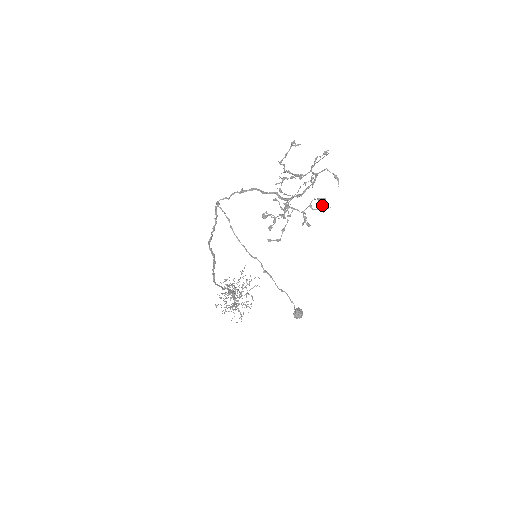
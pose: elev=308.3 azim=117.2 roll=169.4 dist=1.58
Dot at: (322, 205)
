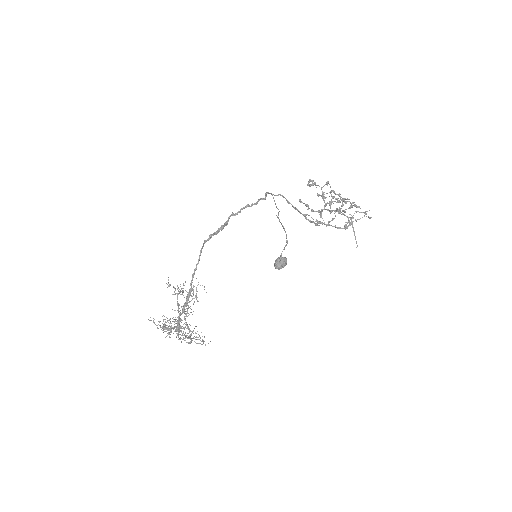
Dot at: (352, 217)
